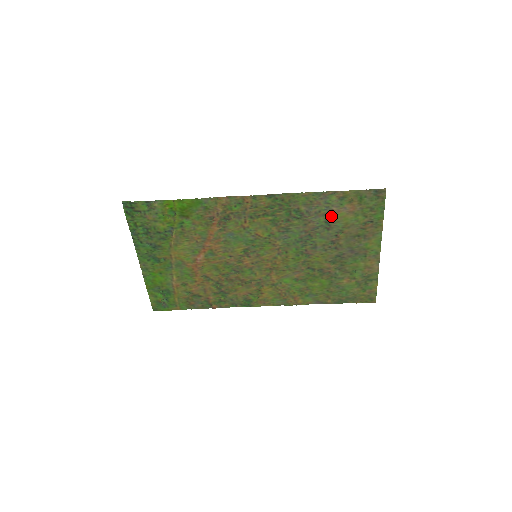
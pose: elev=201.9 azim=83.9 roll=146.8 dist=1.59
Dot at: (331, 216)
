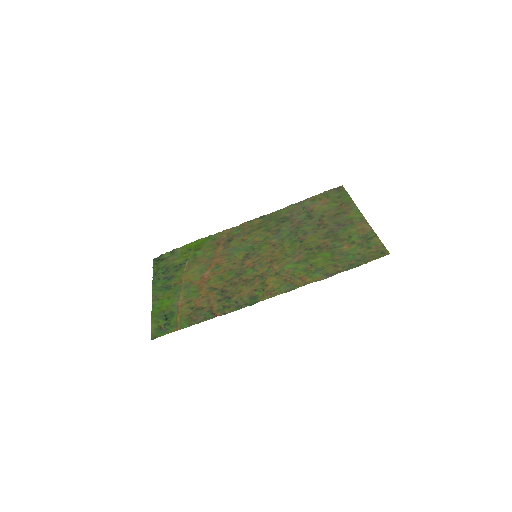
Dot at: (310, 212)
